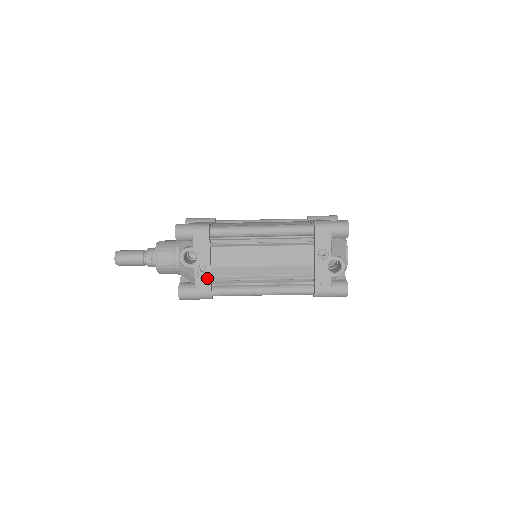
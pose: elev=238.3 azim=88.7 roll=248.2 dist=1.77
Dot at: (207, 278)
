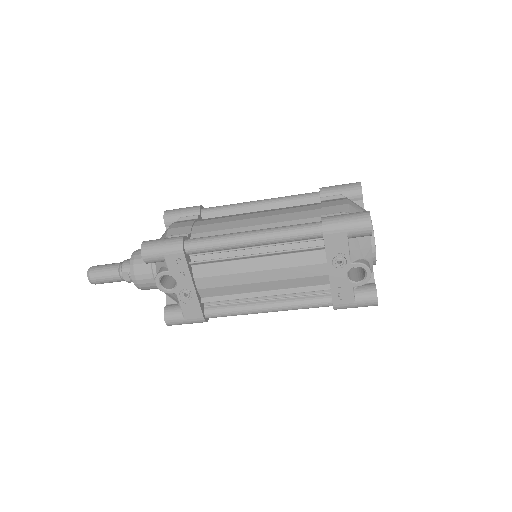
Dot at: (194, 303)
